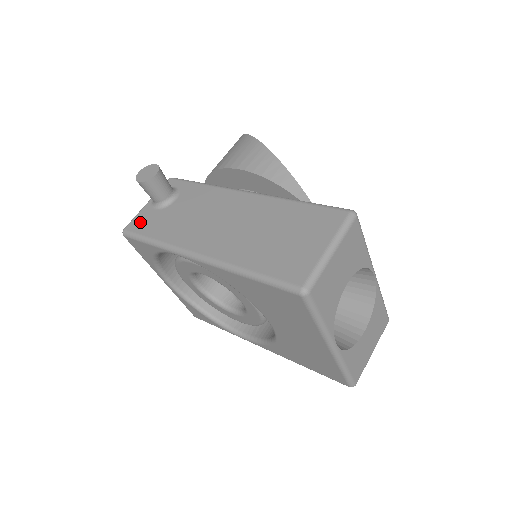
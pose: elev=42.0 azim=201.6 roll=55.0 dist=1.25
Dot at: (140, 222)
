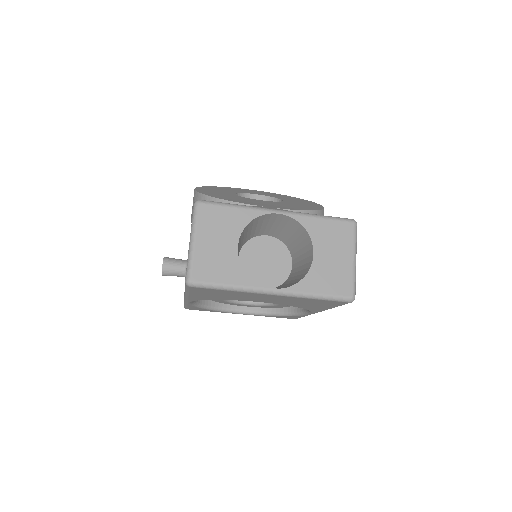
Dot at: occluded
